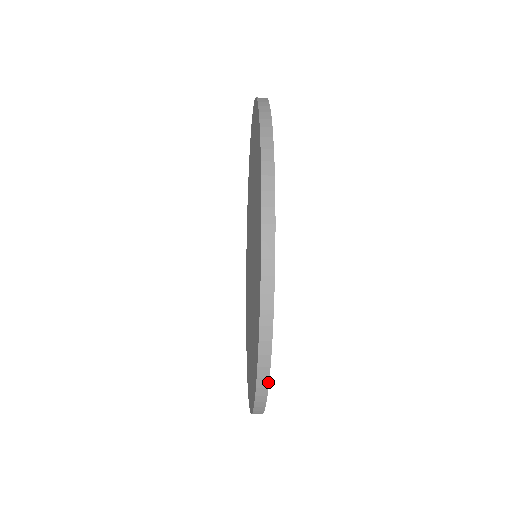
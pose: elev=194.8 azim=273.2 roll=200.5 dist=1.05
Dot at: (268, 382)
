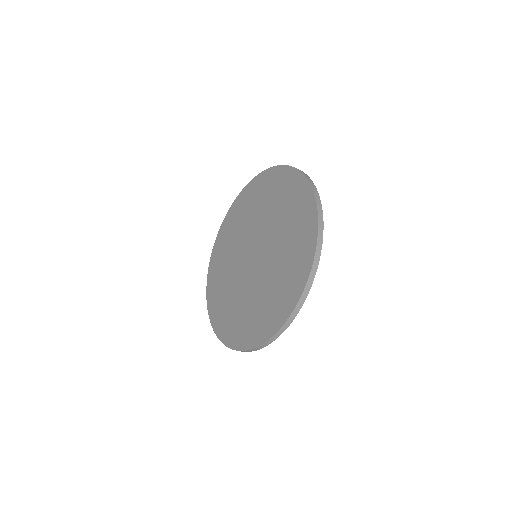
Dot at: occluded
